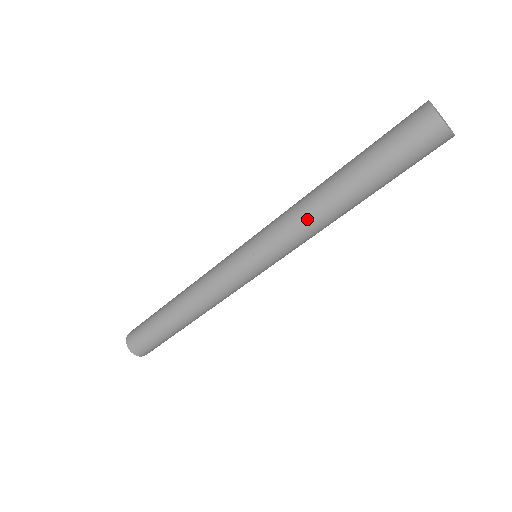
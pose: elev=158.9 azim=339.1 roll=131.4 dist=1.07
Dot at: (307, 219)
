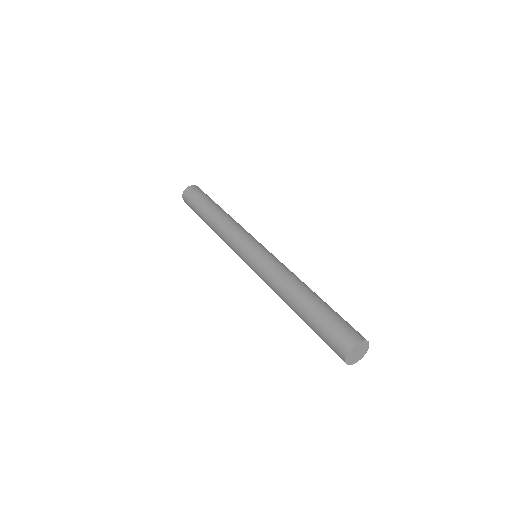
Dot at: (276, 293)
